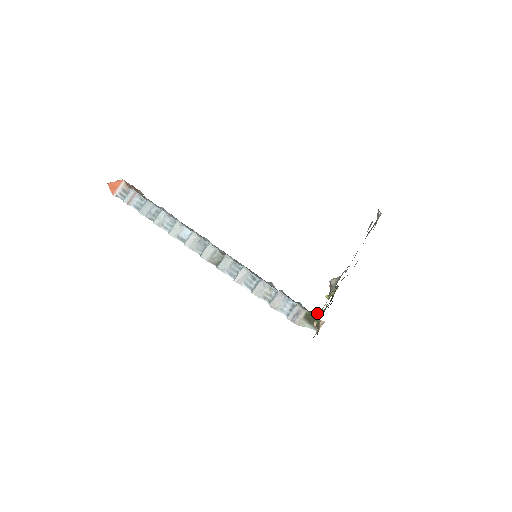
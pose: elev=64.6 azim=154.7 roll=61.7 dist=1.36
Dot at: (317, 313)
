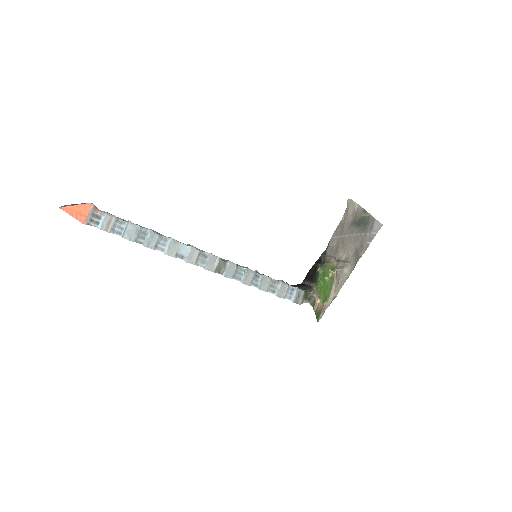
Dot at: (308, 289)
